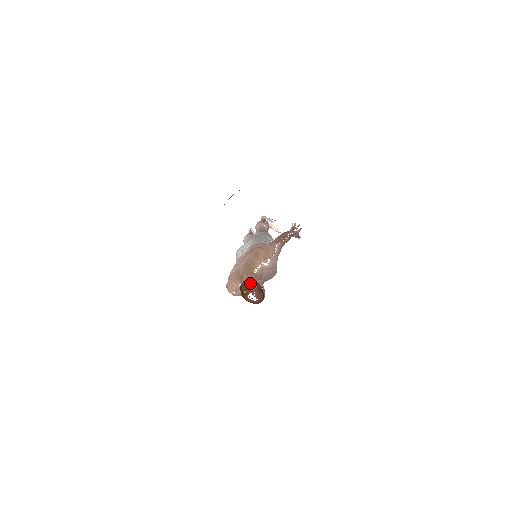
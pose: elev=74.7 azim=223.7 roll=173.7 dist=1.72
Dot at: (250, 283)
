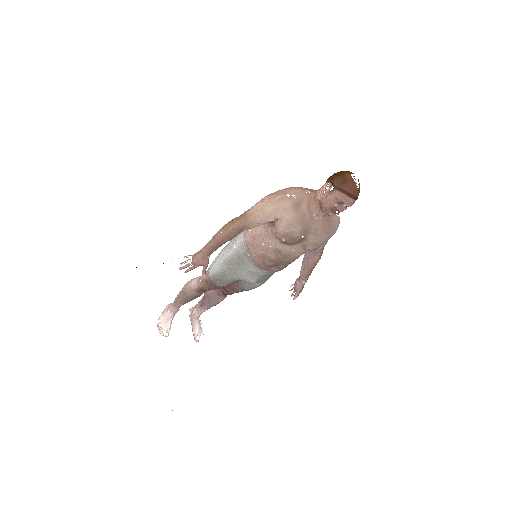
Dot at: occluded
